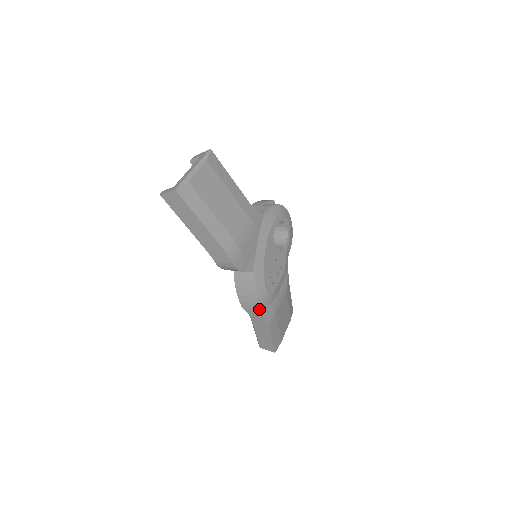
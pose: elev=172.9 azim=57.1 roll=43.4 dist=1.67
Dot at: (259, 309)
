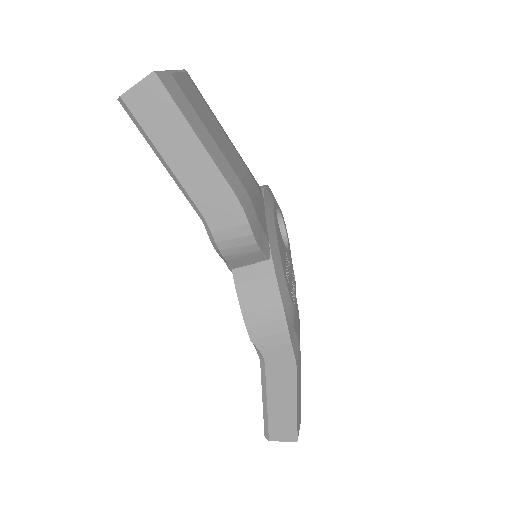
Dot at: (284, 330)
